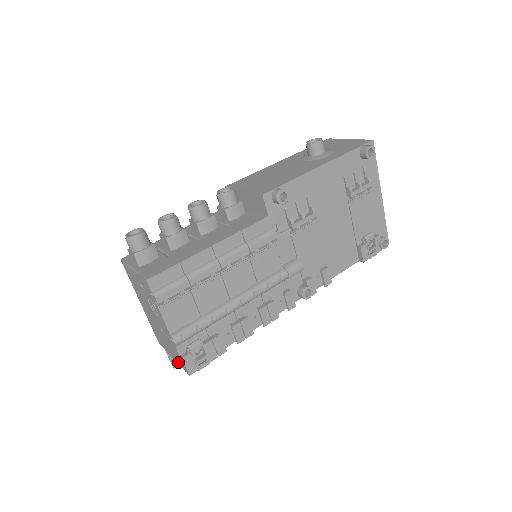
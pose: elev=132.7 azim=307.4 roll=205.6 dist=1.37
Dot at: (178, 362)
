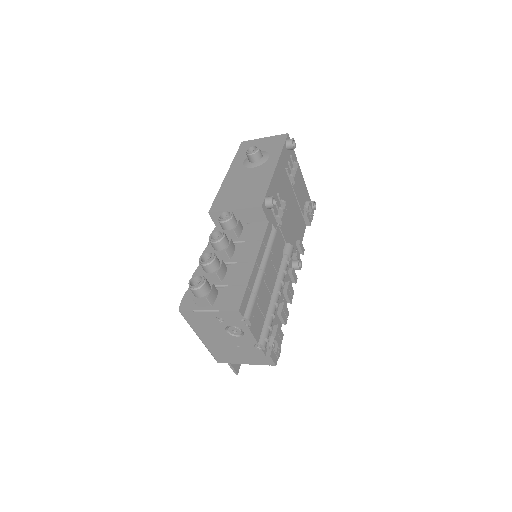
Dot at: (257, 363)
